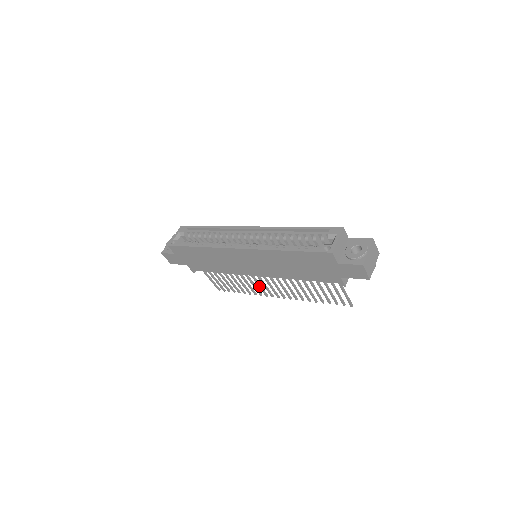
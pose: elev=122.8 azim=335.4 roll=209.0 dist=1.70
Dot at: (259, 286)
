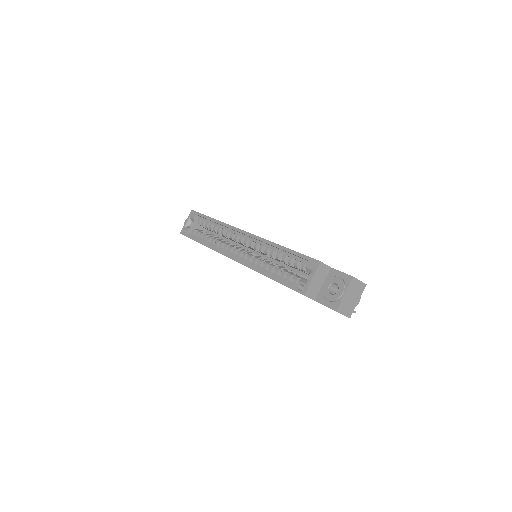
Dot at: occluded
